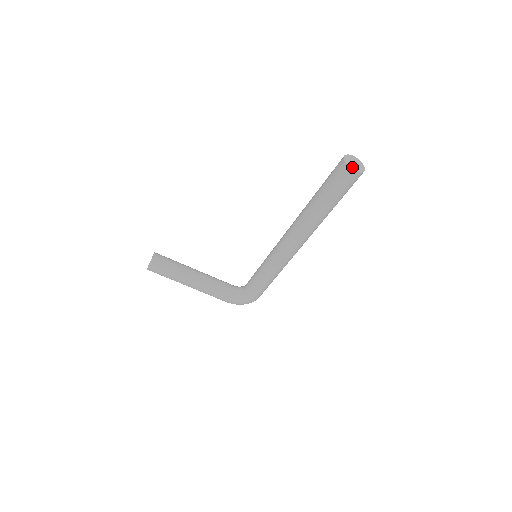
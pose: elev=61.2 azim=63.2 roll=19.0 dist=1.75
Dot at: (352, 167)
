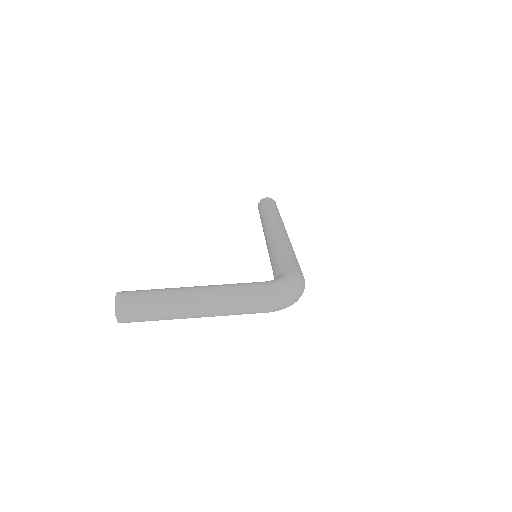
Dot at: occluded
